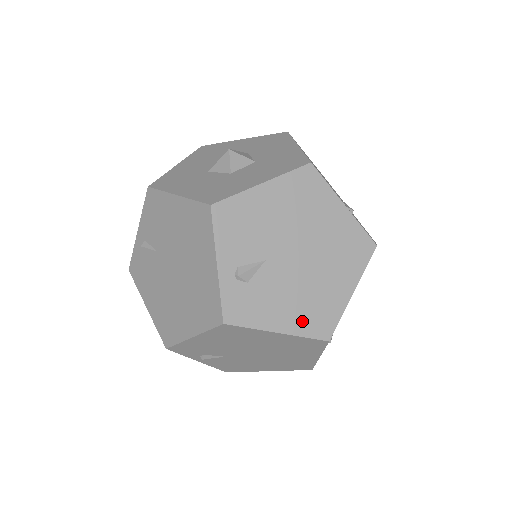
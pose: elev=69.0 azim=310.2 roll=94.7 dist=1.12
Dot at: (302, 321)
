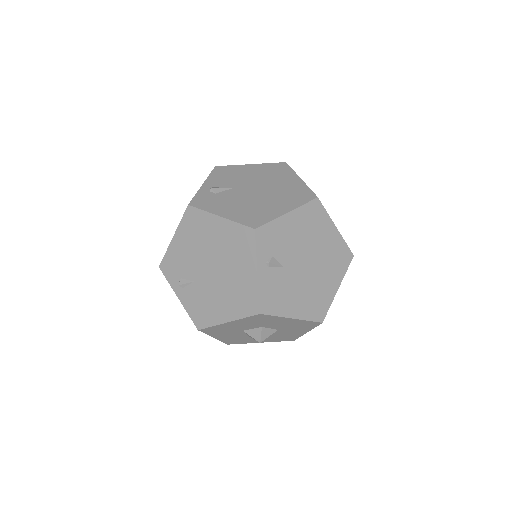
Dot at: (240, 216)
